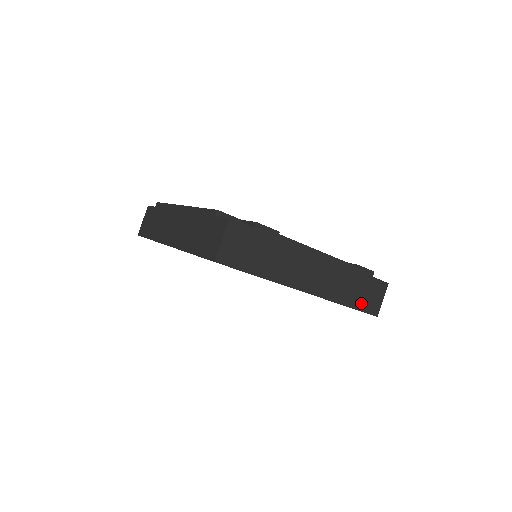
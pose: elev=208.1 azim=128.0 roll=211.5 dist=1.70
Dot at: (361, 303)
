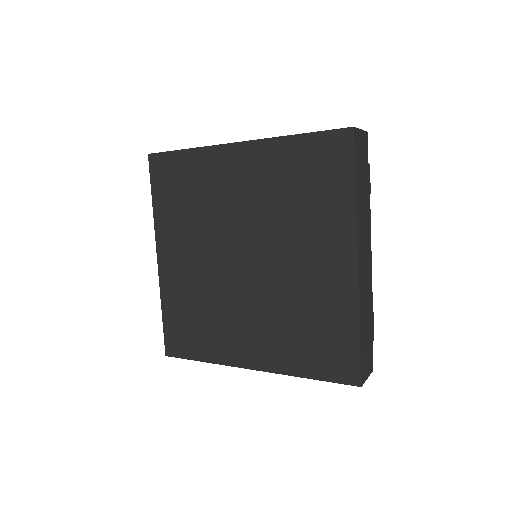
Dot at: (363, 348)
